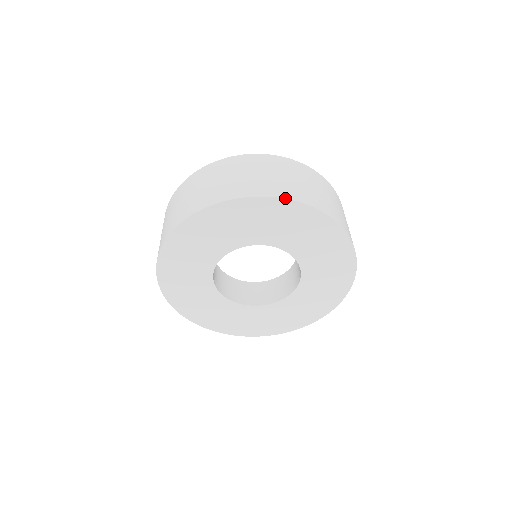
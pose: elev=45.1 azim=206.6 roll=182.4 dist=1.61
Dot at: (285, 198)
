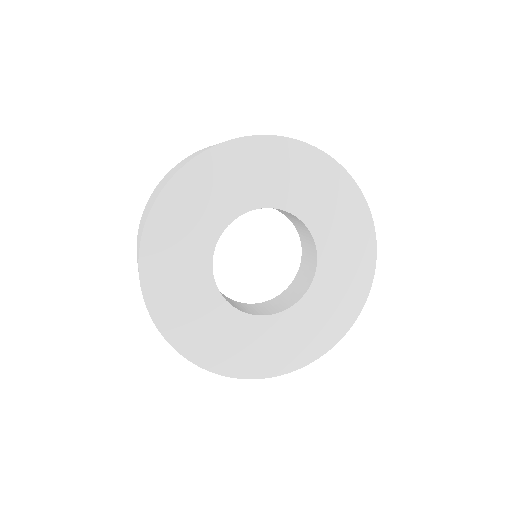
Dot at: (275, 135)
